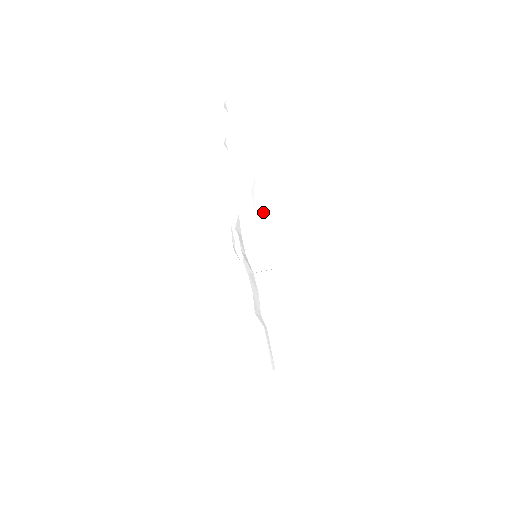
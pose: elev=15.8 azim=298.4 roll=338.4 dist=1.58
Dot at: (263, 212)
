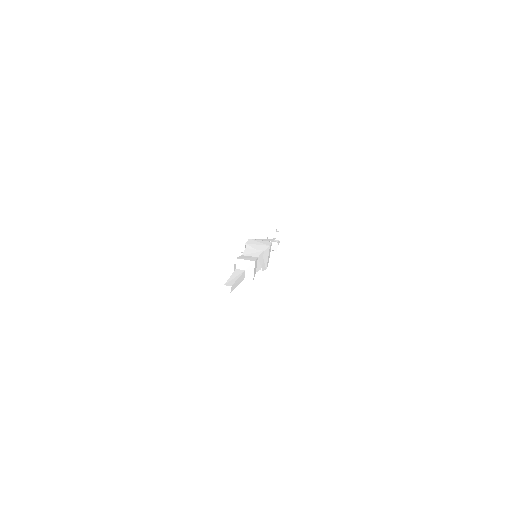
Dot at: (275, 244)
